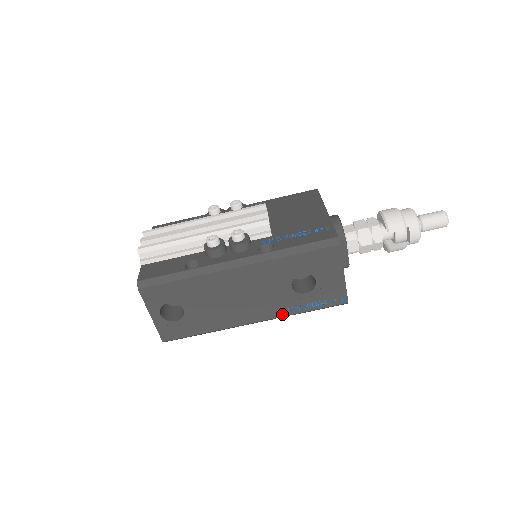
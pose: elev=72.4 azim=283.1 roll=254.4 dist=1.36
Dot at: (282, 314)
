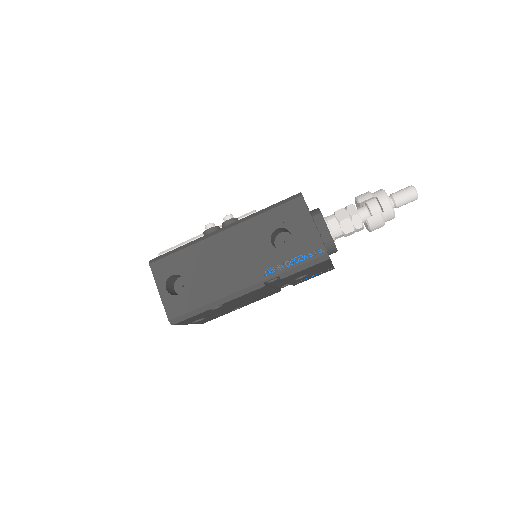
Dot at: (269, 275)
